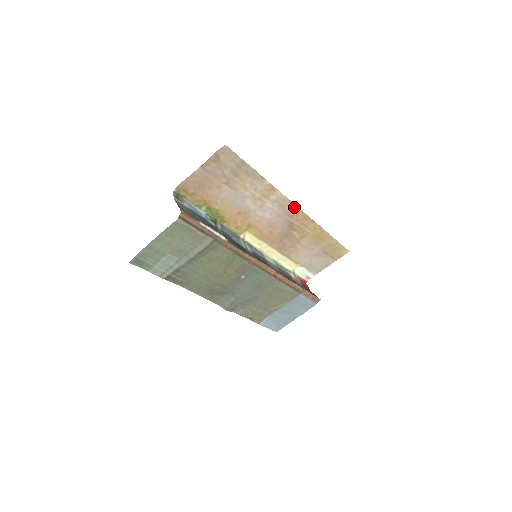
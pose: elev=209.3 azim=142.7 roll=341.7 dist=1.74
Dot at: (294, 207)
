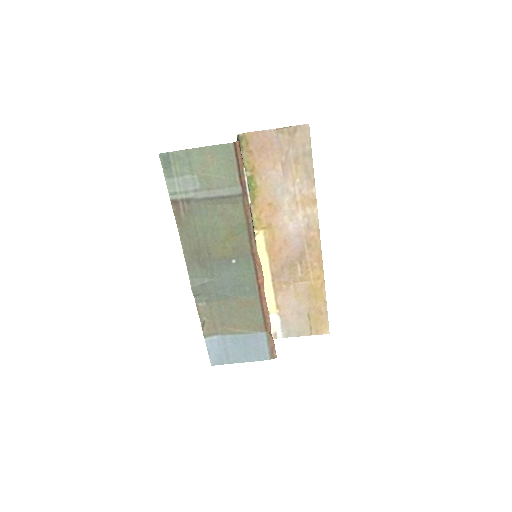
Dot at: (317, 237)
